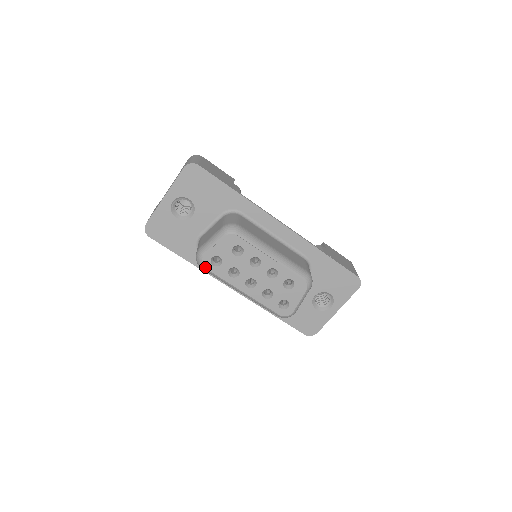
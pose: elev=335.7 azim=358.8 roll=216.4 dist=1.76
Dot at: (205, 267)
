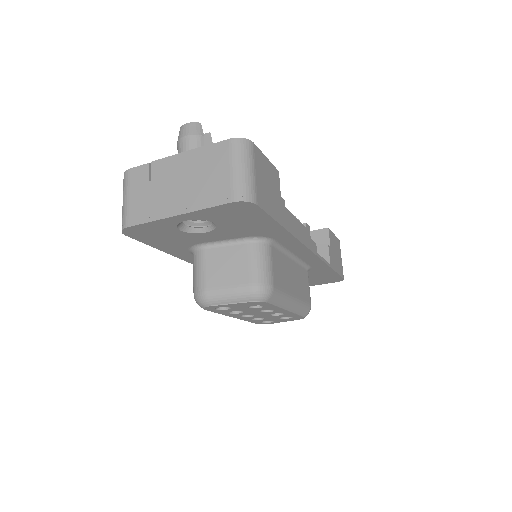
Dot at: (205, 309)
